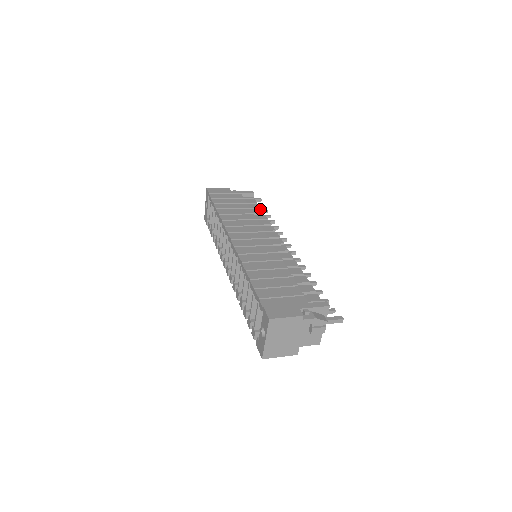
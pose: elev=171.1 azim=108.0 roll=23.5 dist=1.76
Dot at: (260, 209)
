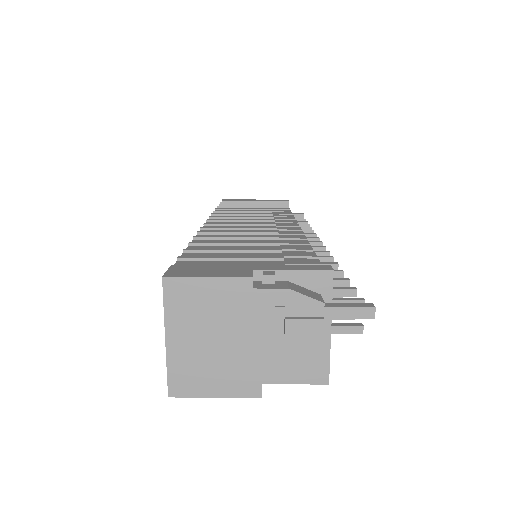
Dot at: (289, 212)
